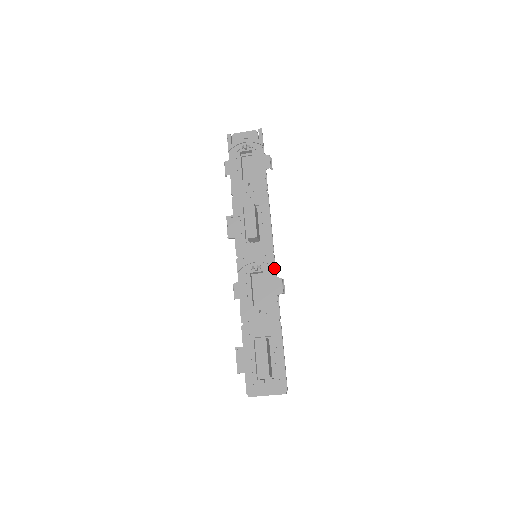
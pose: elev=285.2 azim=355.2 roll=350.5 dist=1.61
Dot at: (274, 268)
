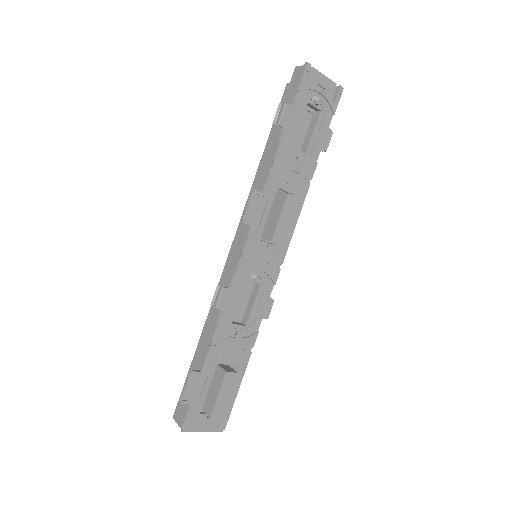
Dot at: (273, 285)
